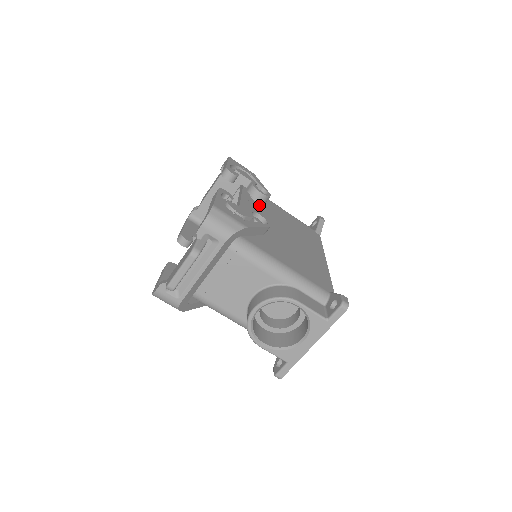
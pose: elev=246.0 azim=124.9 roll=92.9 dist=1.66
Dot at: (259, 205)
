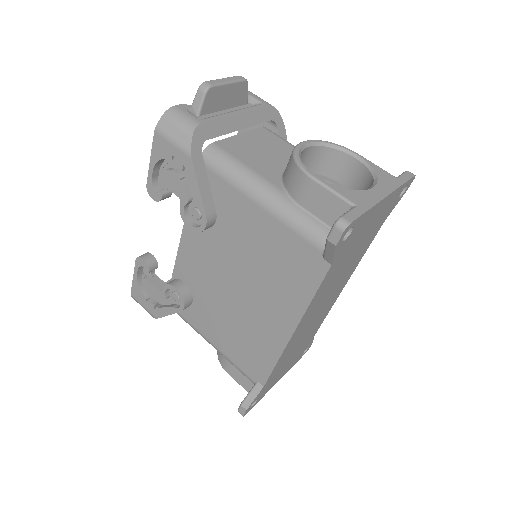
Dot at: occluded
